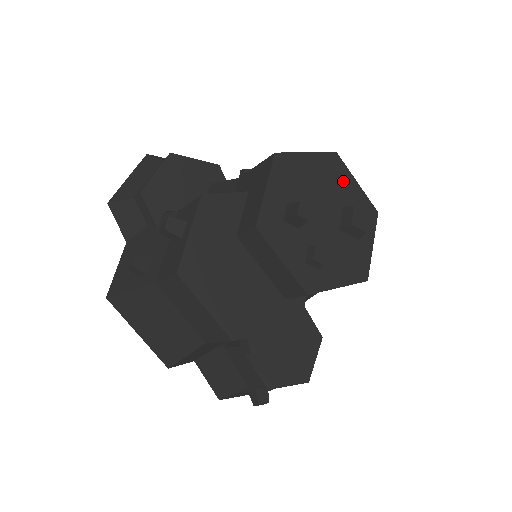
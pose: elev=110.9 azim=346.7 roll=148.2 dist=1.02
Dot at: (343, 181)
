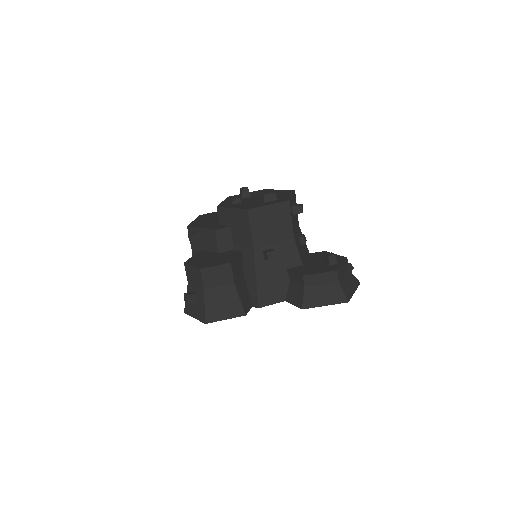
Dot at: (285, 194)
